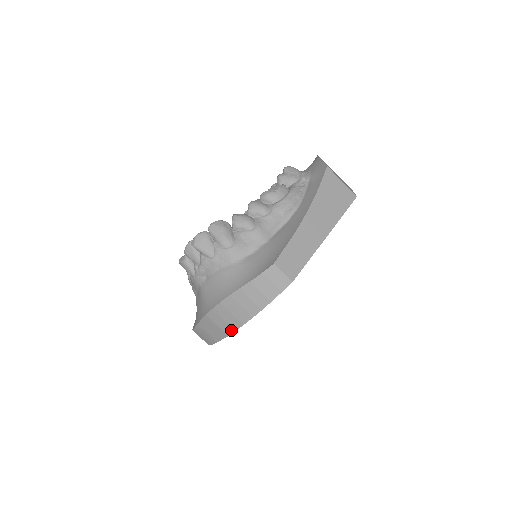
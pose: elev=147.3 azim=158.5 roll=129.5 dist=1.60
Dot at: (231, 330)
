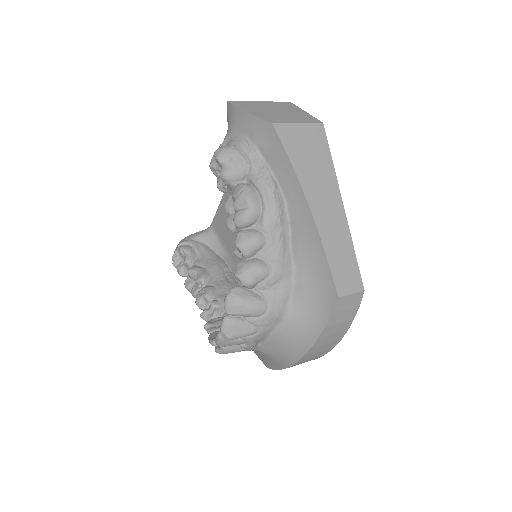
Dot at: (321, 356)
